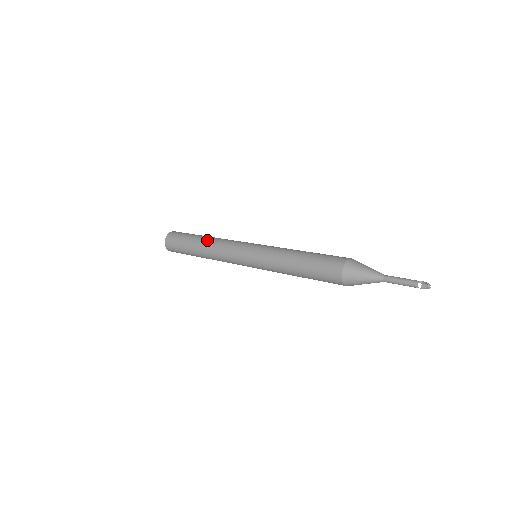
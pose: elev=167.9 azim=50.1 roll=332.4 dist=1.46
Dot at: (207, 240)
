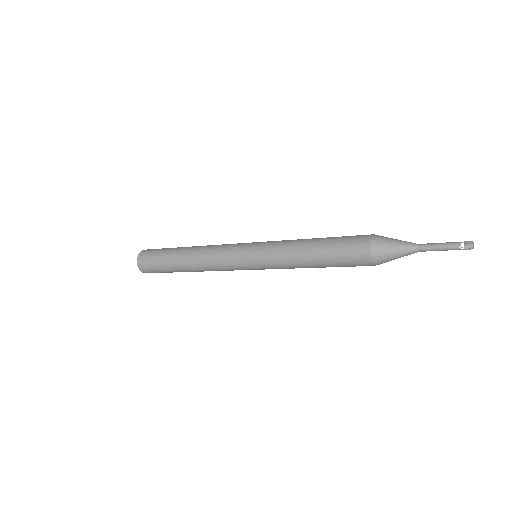
Dot at: (195, 247)
